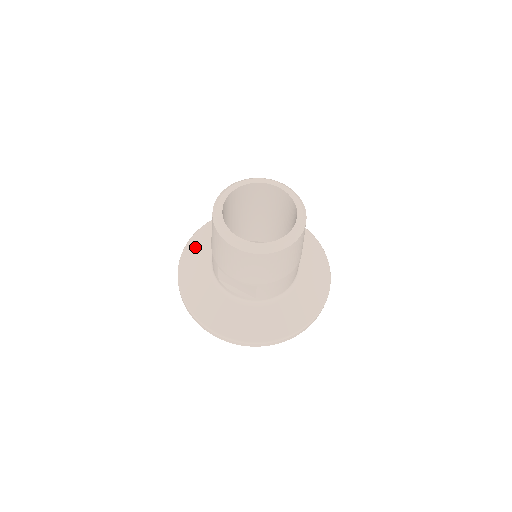
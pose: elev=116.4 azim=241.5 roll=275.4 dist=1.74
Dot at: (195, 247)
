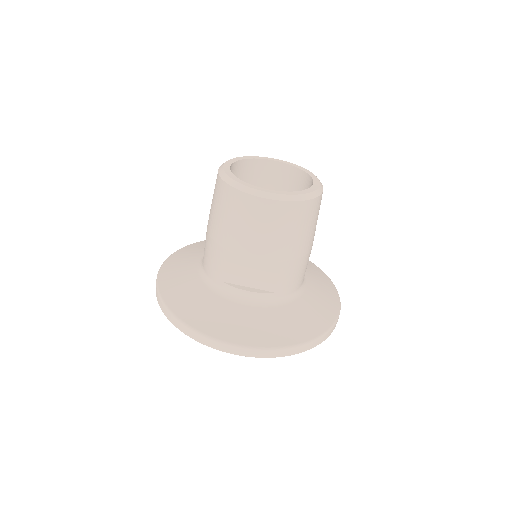
Dot at: (172, 269)
